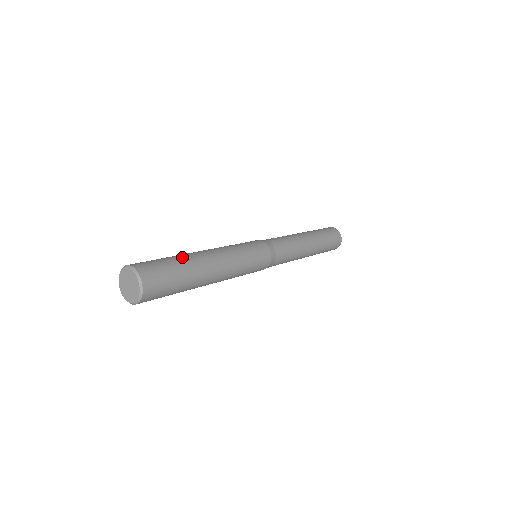
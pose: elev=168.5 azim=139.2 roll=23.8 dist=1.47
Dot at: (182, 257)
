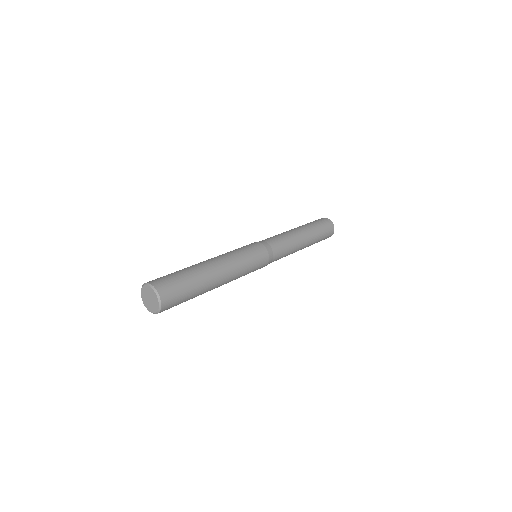
Dot at: (184, 268)
